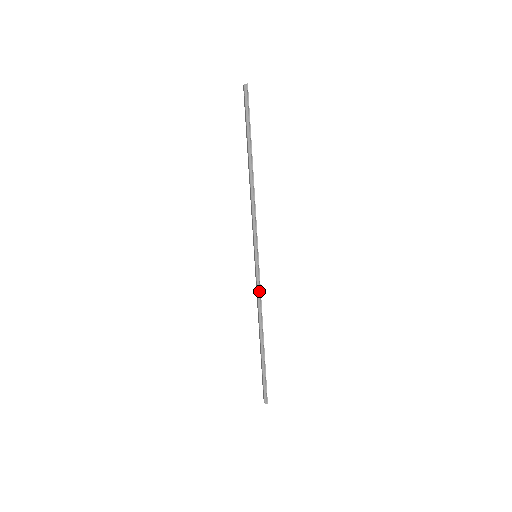
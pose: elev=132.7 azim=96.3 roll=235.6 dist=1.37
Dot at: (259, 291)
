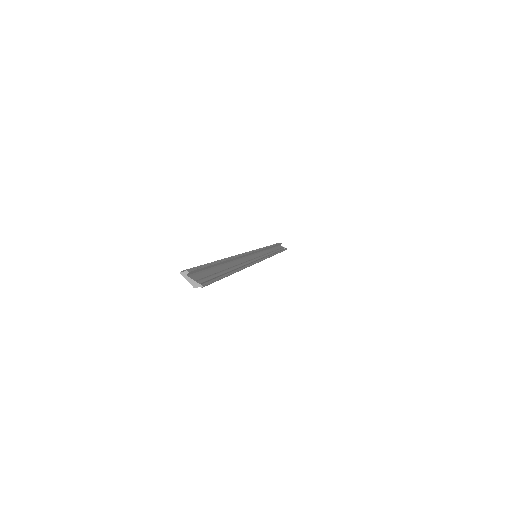
Dot at: occluded
